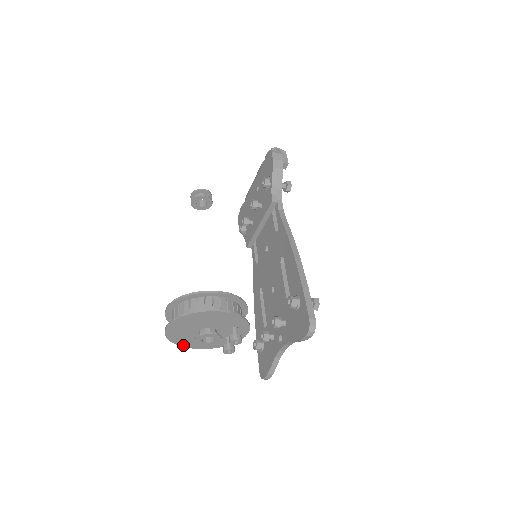
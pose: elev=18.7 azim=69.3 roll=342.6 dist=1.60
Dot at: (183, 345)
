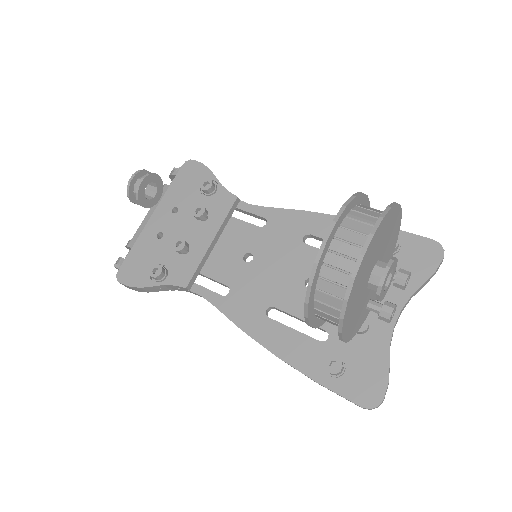
Dot at: (344, 321)
